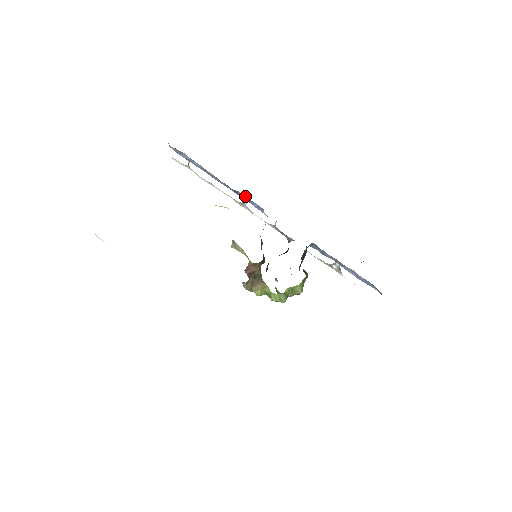
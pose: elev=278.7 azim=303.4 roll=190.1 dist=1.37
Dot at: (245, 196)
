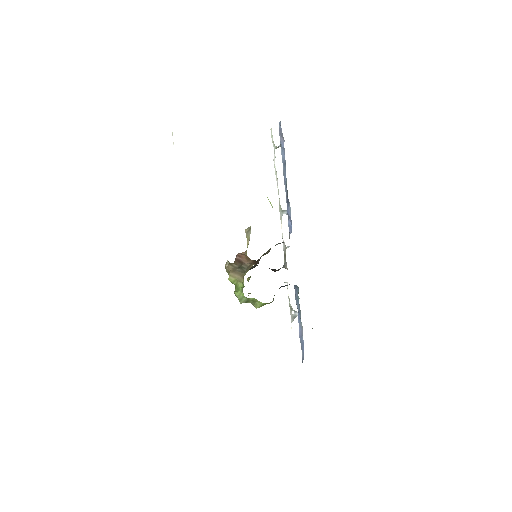
Dot at: occluded
